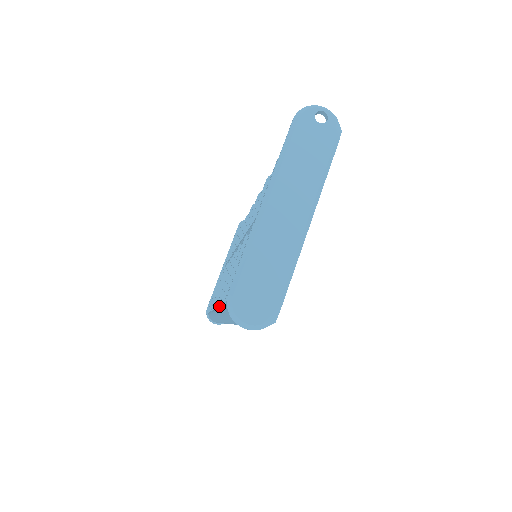
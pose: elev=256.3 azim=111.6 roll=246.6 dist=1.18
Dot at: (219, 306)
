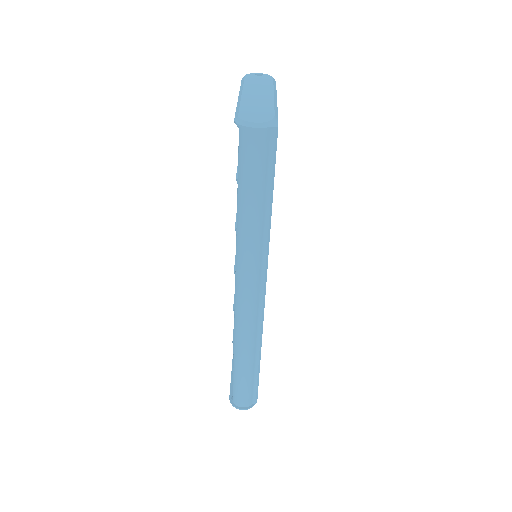
Dot at: (236, 271)
